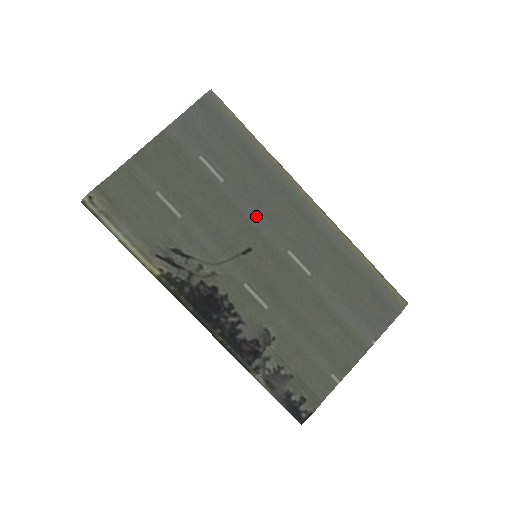
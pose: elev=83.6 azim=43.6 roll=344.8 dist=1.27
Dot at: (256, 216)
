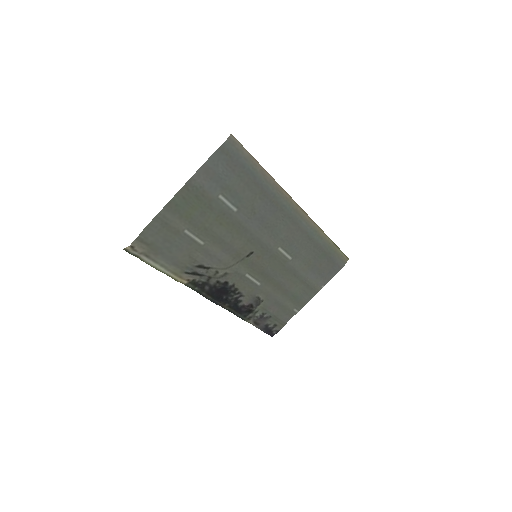
Dot at: (259, 230)
